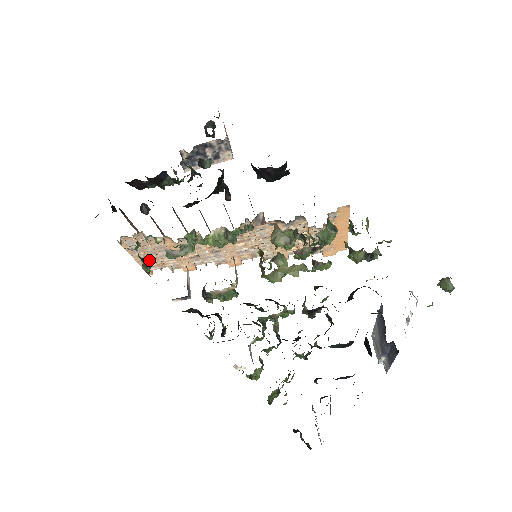
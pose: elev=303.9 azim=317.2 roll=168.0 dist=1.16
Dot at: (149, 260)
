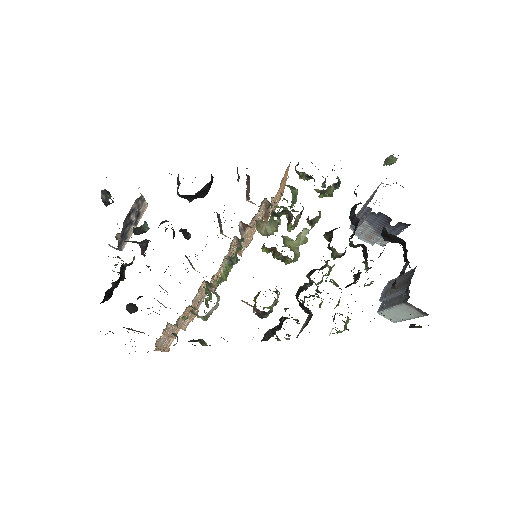
Dot at: (169, 341)
